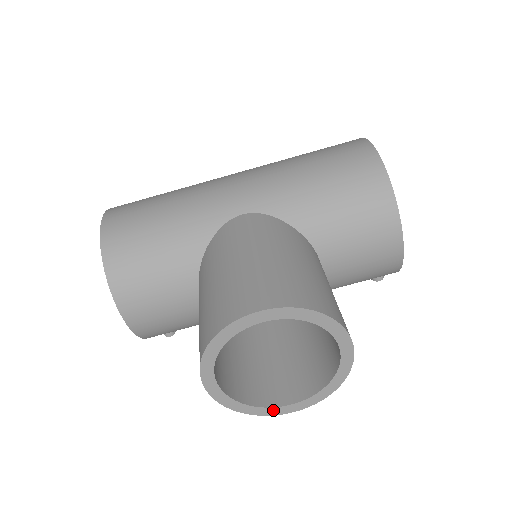
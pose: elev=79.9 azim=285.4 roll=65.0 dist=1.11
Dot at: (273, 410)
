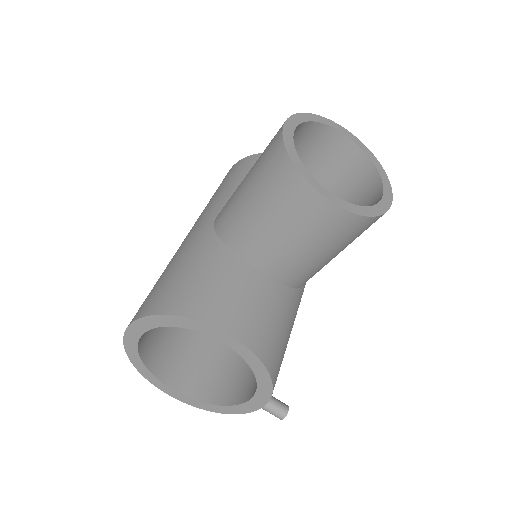
Dot at: (383, 204)
